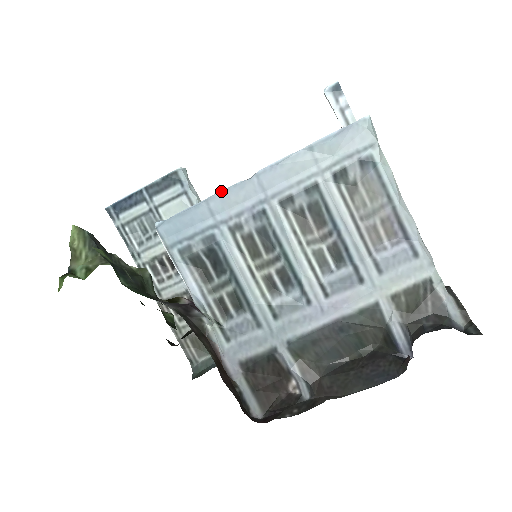
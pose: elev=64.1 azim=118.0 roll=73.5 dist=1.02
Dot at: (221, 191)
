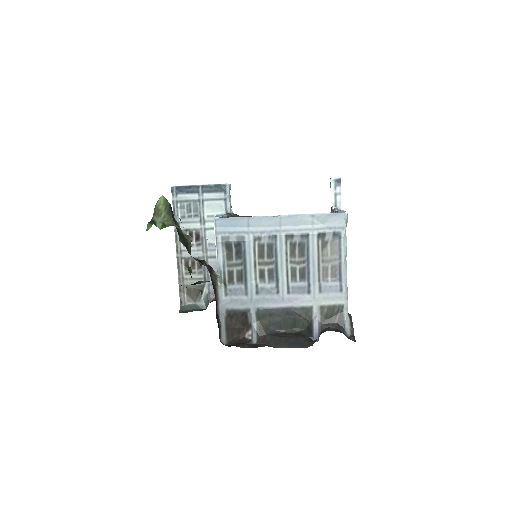
Dot at: (258, 216)
